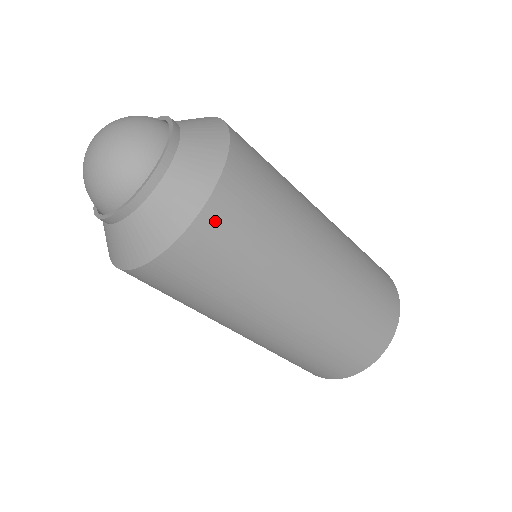
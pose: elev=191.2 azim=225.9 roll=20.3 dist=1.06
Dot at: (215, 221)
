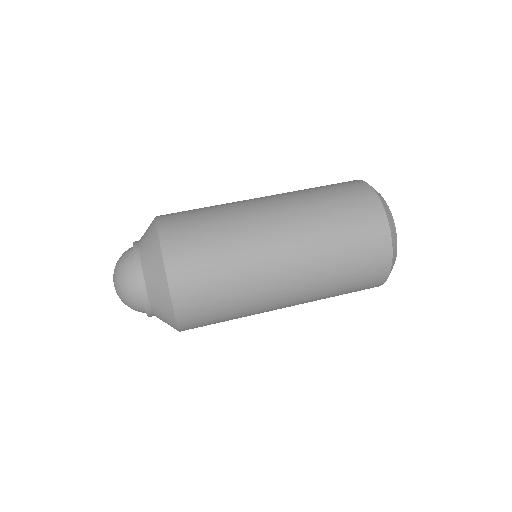
Dot at: (180, 279)
